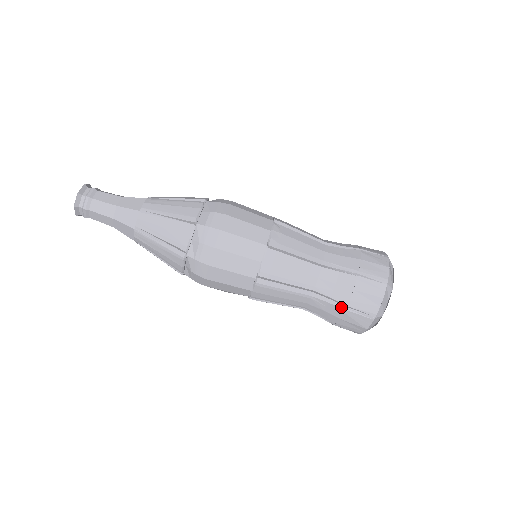
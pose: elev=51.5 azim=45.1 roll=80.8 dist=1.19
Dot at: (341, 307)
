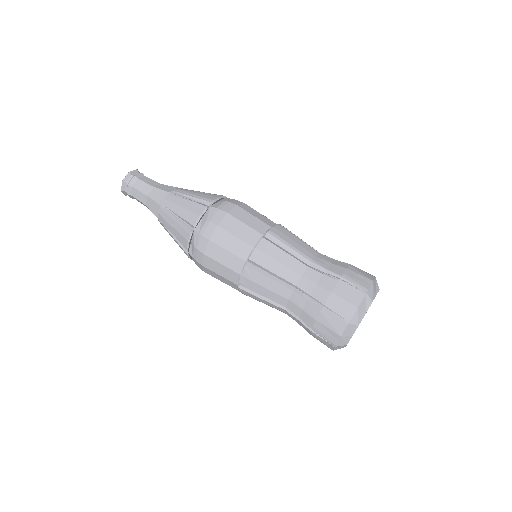
Dot at: occluded
